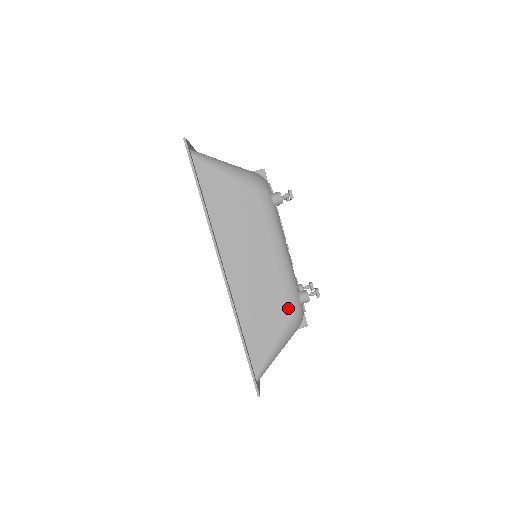
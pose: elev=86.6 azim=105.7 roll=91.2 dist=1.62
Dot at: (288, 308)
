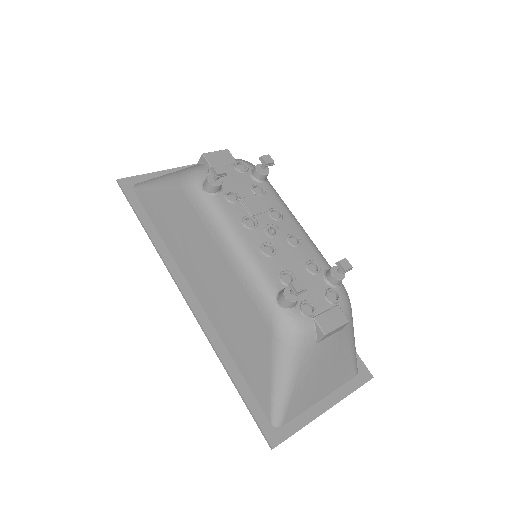
Dot at: (265, 322)
